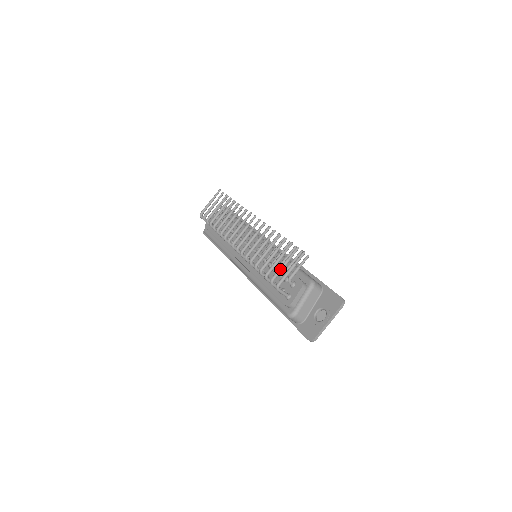
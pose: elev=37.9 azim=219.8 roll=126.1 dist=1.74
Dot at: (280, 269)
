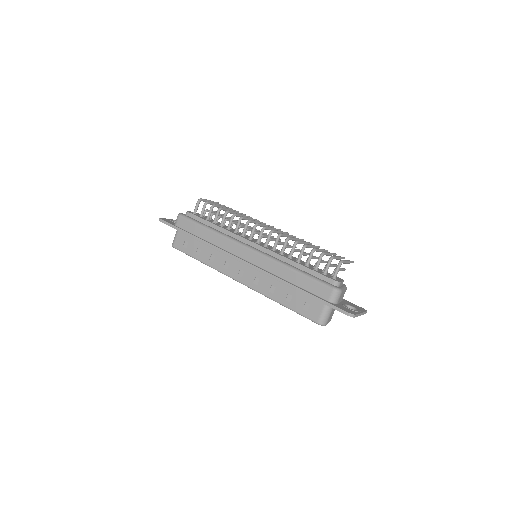
Dot at: (338, 257)
